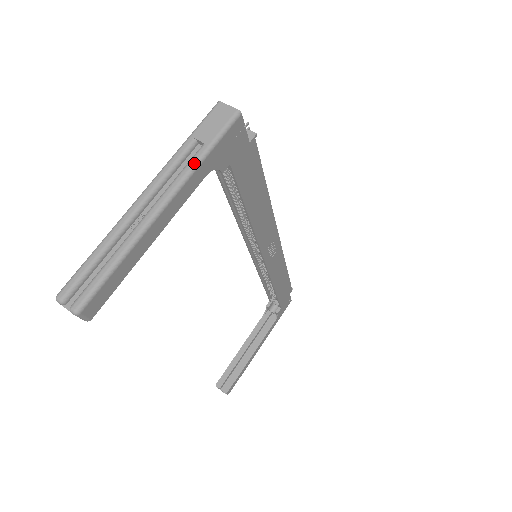
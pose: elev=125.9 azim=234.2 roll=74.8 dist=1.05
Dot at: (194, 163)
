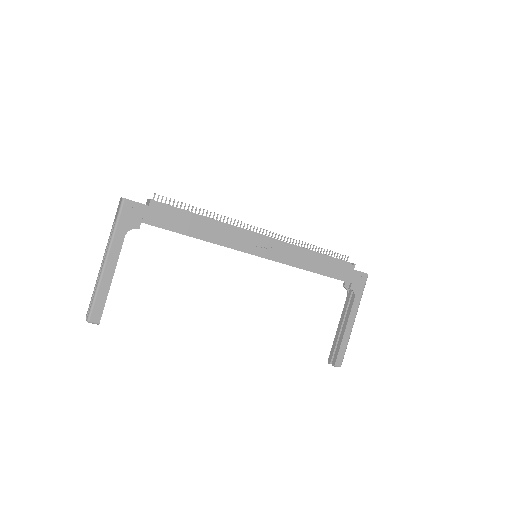
Dot at: (112, 234)
